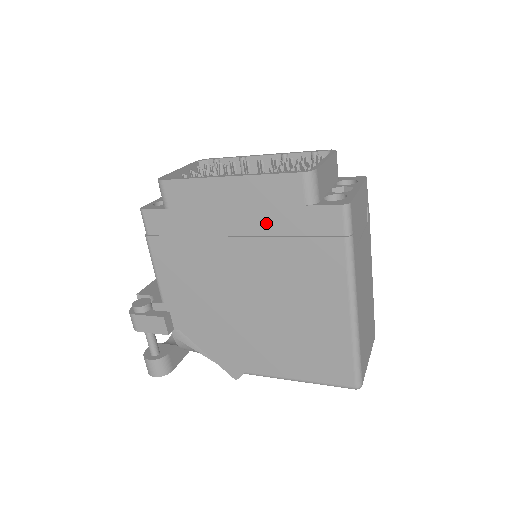
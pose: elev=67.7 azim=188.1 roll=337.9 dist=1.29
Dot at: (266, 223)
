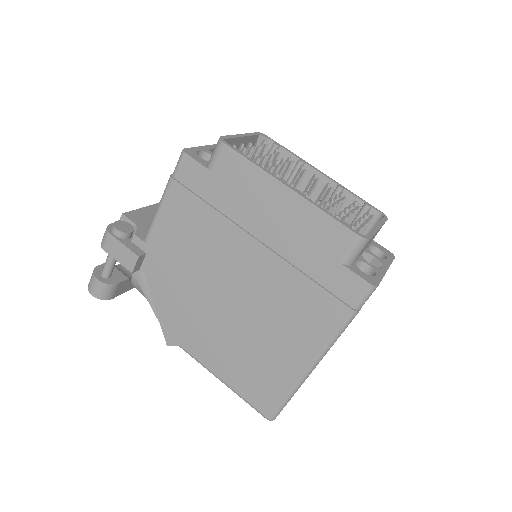
Dot at: (293, 249)
